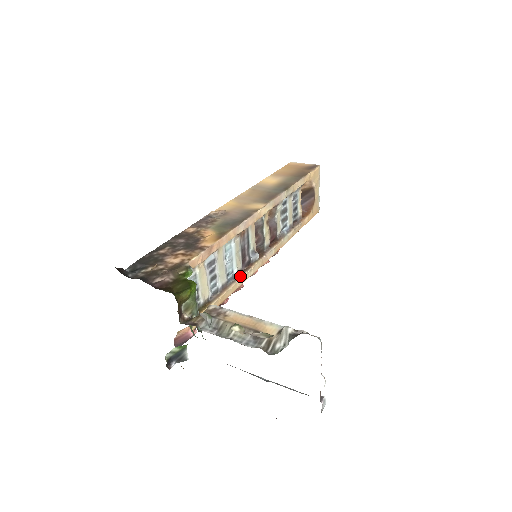
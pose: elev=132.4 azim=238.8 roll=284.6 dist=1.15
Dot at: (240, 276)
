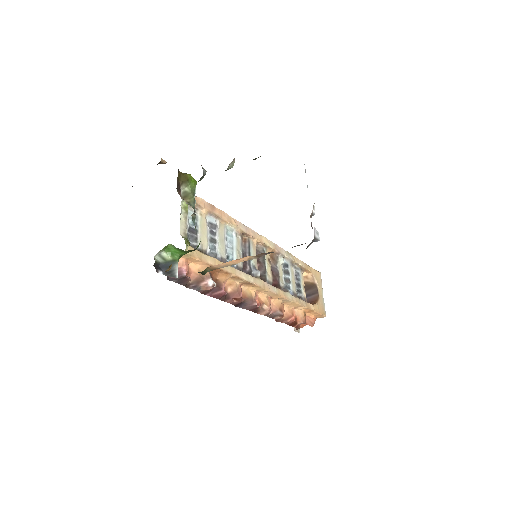
Dot at: (240, 270)
